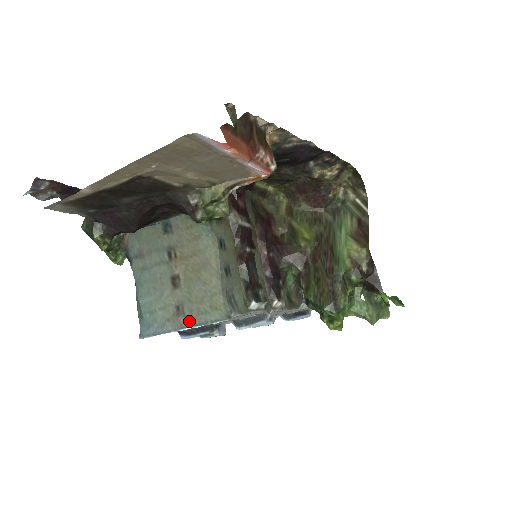
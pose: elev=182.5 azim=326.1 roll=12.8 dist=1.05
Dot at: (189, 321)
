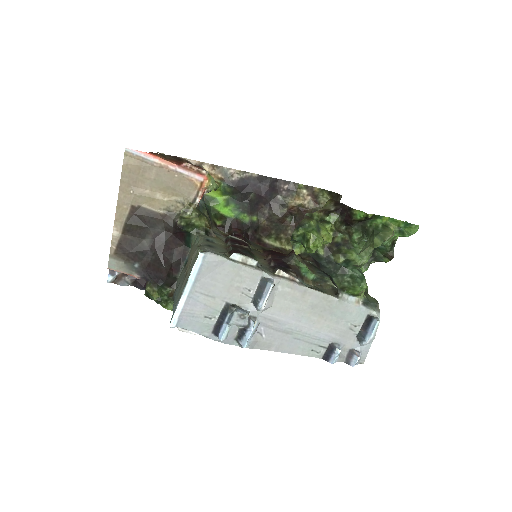
Dot at: (187, 281)
